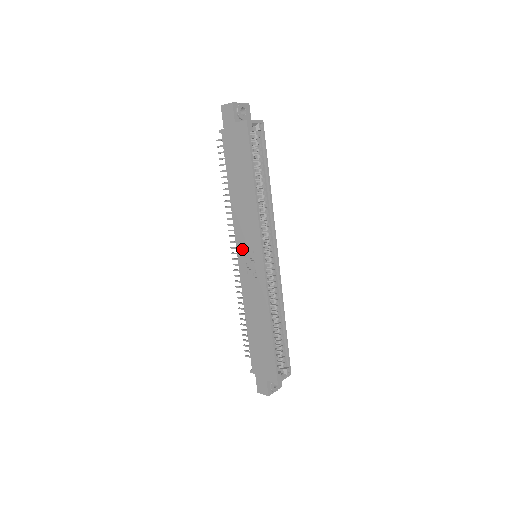
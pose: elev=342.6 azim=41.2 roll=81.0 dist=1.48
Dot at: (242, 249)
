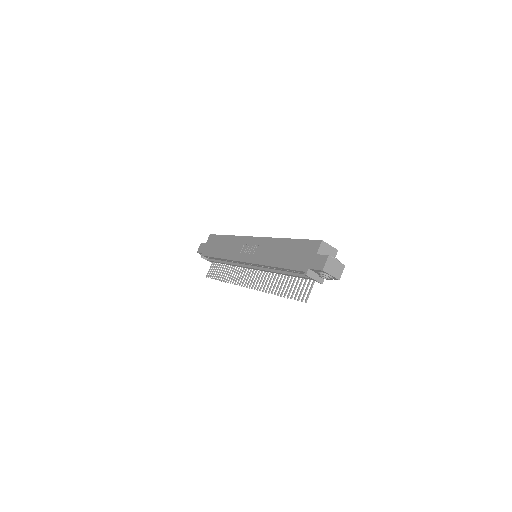
Dot at: (242, 255)
